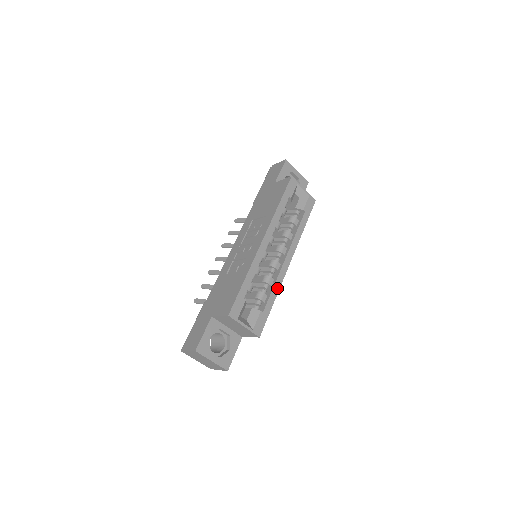
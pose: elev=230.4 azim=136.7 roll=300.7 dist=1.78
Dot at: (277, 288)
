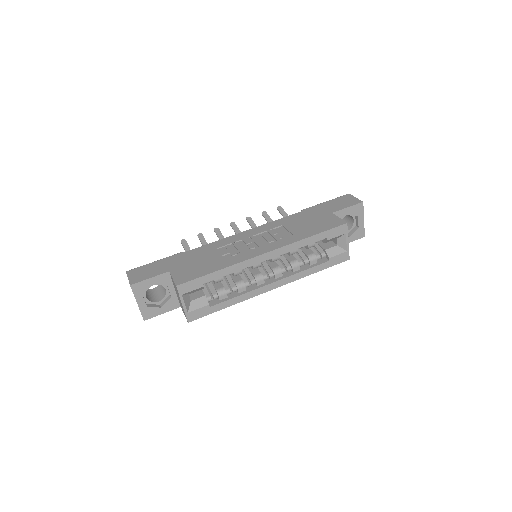
Dot at: (241, 299)
